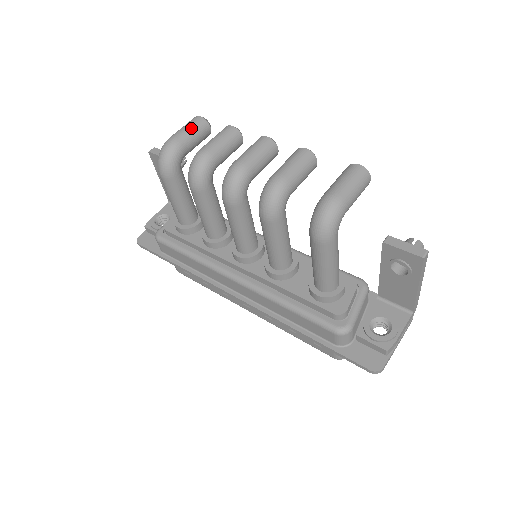
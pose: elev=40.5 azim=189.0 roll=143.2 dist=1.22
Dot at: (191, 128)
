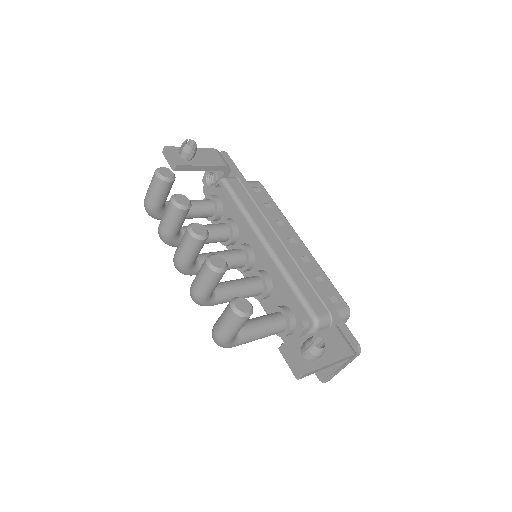
Dot at: (153, 191)
